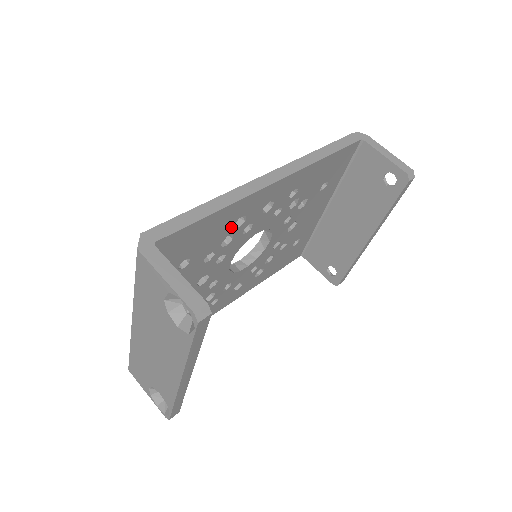
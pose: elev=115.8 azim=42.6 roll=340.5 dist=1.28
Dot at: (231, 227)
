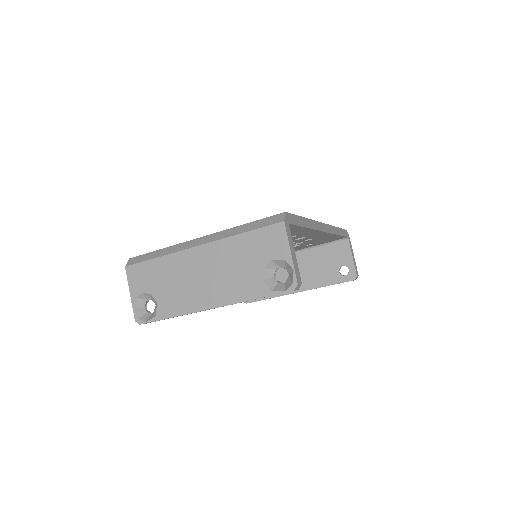
Dot at: occluded
